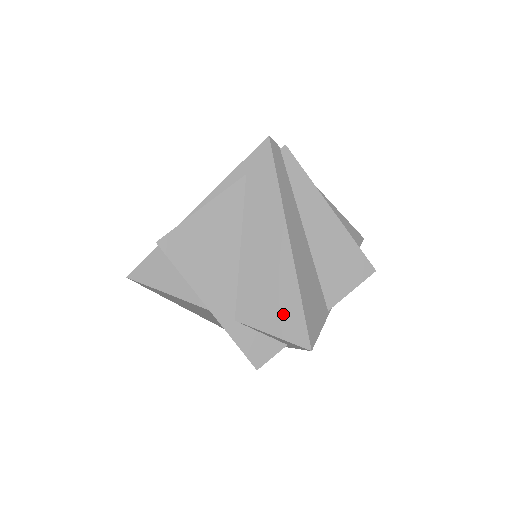
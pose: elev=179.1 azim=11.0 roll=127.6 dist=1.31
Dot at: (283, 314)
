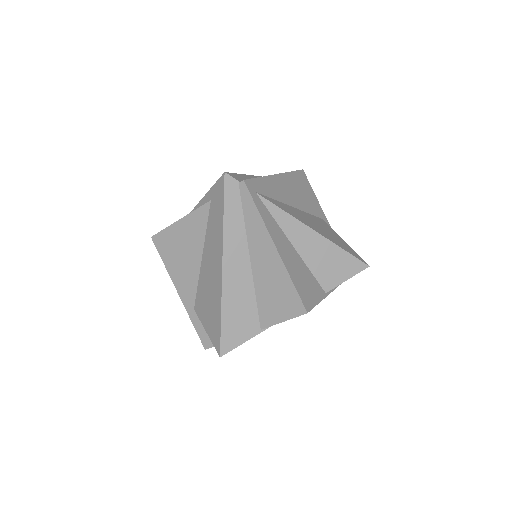
Dot at: (212, 321)
